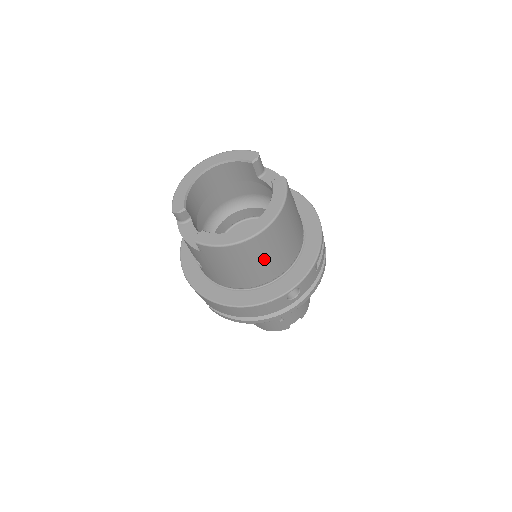
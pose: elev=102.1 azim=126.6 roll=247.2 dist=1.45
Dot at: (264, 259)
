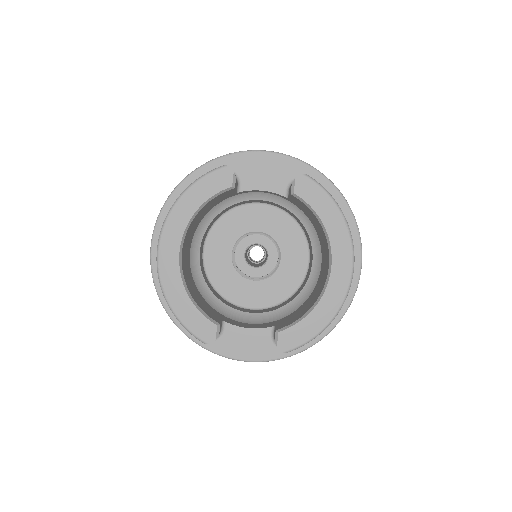
Dot at: occluded
